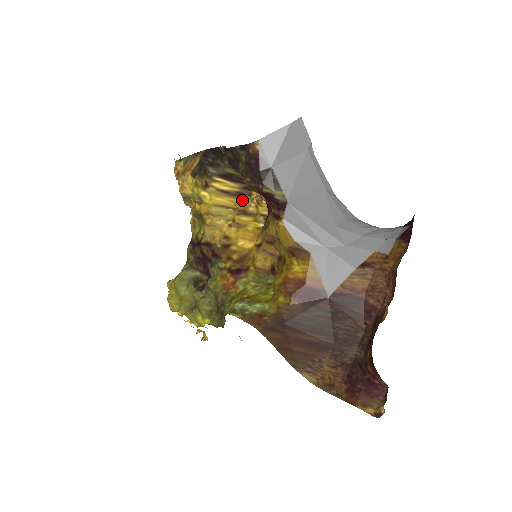
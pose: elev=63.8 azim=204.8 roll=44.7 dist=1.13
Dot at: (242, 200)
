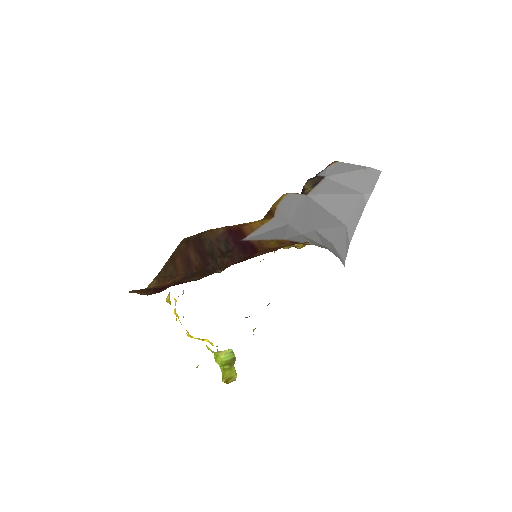
Dot at: occluded
